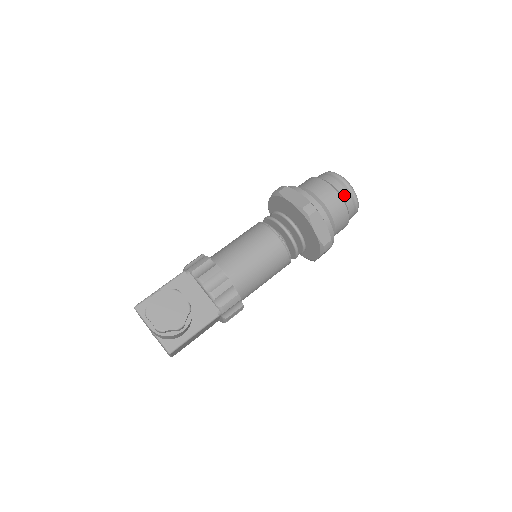
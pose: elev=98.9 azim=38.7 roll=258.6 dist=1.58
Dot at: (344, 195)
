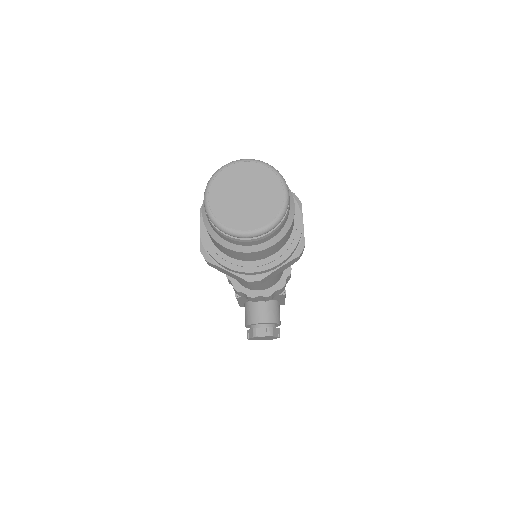
Dot at: (260, 242)
